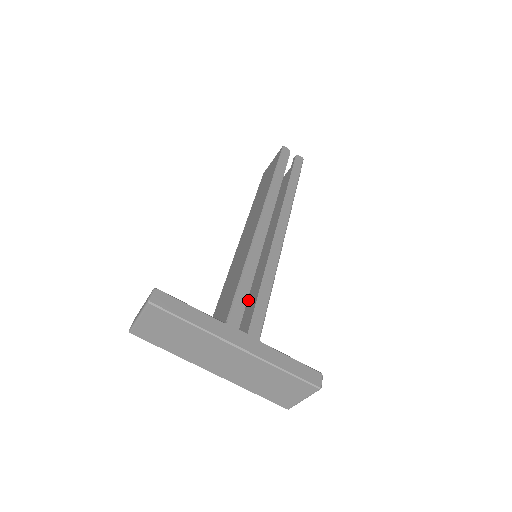
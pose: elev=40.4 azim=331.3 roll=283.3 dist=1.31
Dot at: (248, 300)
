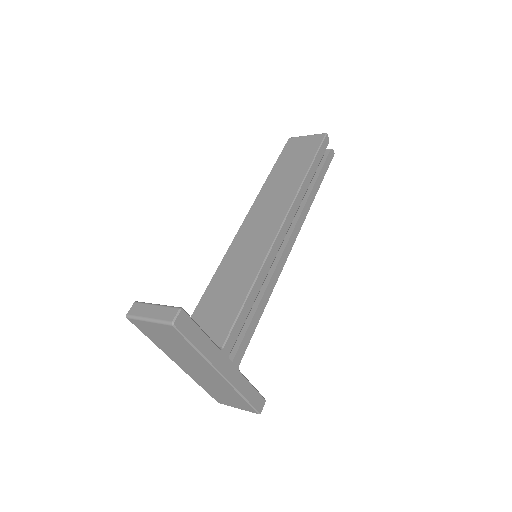
Dot at: occluded
